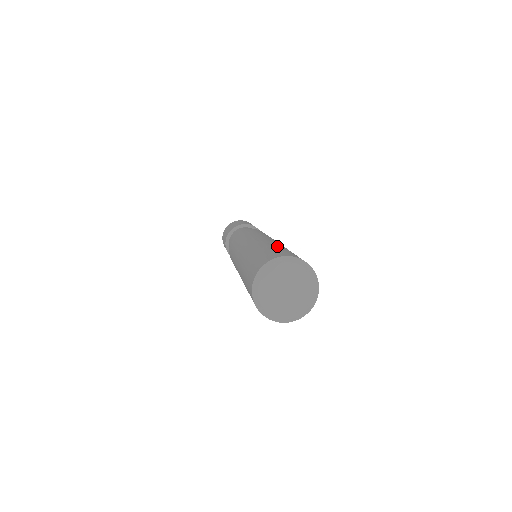
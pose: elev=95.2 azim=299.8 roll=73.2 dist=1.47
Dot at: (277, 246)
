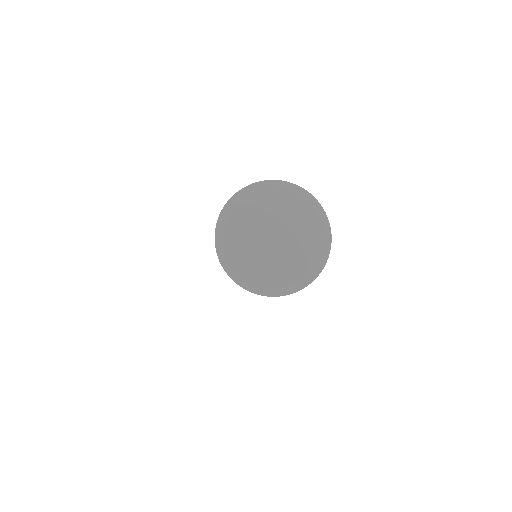
Dot at: occluded
